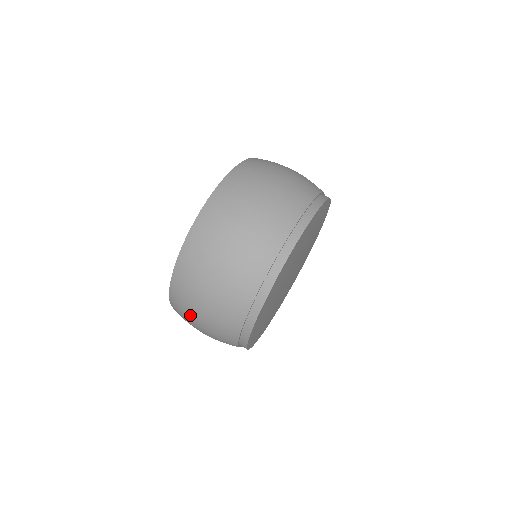
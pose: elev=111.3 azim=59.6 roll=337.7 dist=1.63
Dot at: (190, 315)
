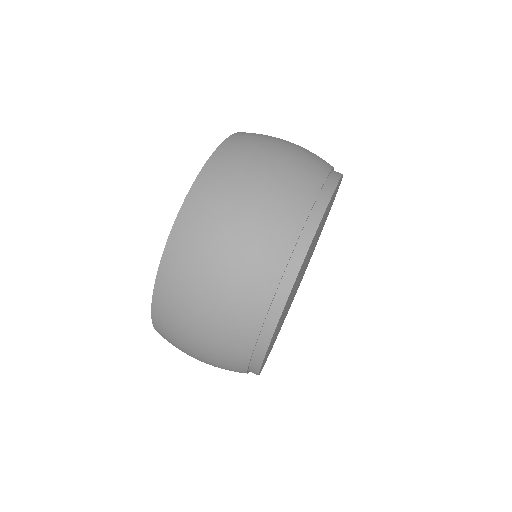
Dot at: occluded
